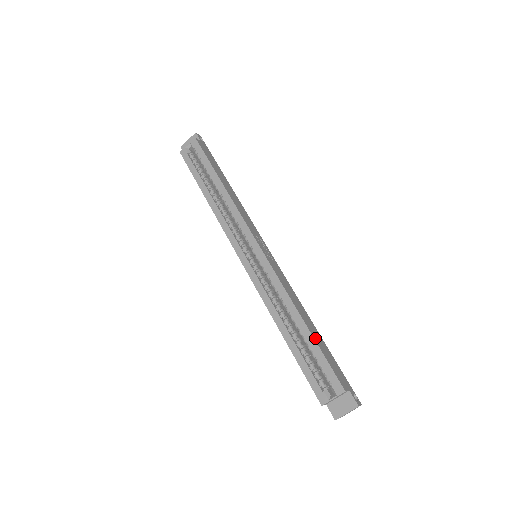
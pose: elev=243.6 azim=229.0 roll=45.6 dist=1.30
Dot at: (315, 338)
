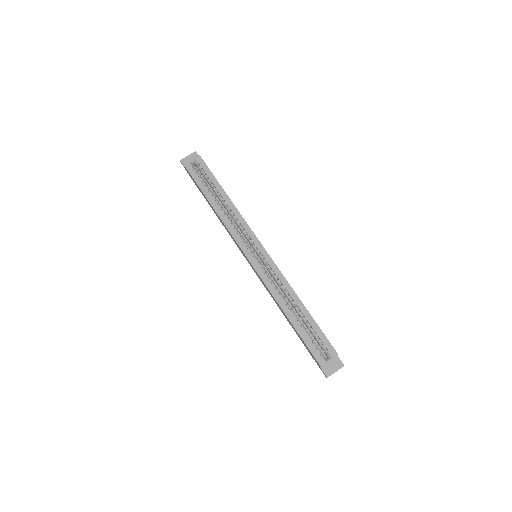
Dot at: (312, 317)
